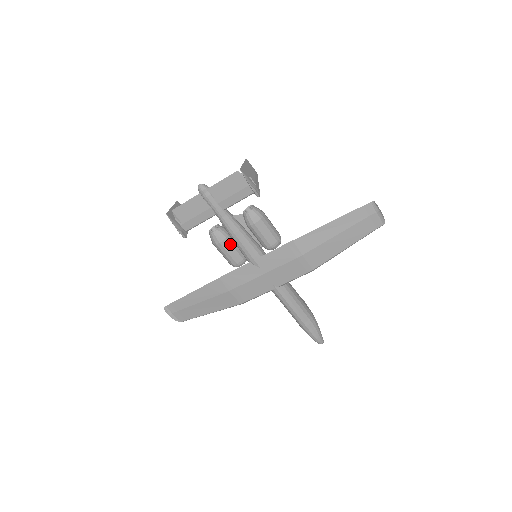
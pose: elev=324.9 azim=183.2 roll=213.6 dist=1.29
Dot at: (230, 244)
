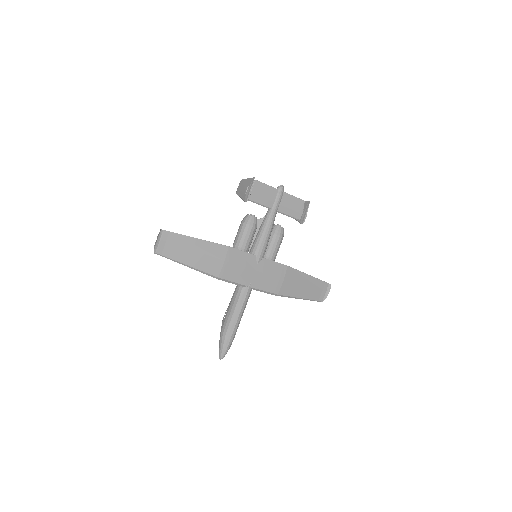
Dot at: (254, 233)
